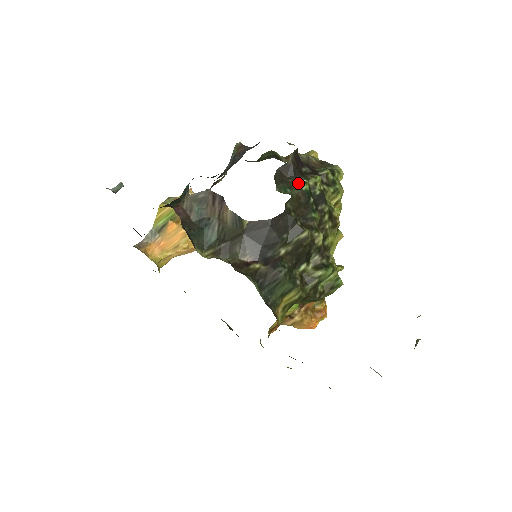
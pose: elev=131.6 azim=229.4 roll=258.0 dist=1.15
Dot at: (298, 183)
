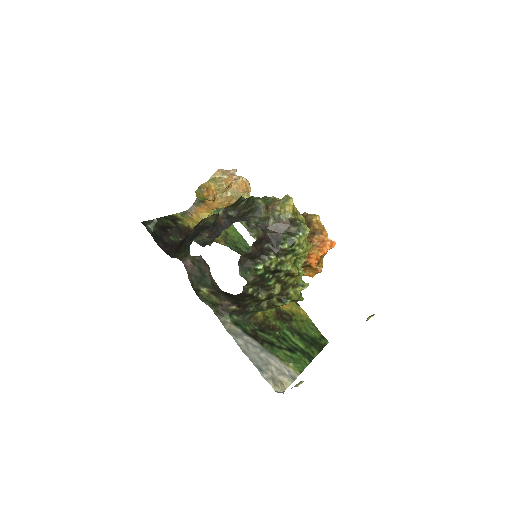
Dot at: (255, 268)
